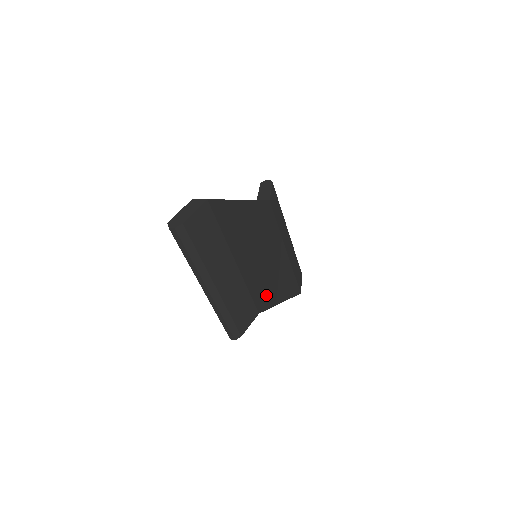
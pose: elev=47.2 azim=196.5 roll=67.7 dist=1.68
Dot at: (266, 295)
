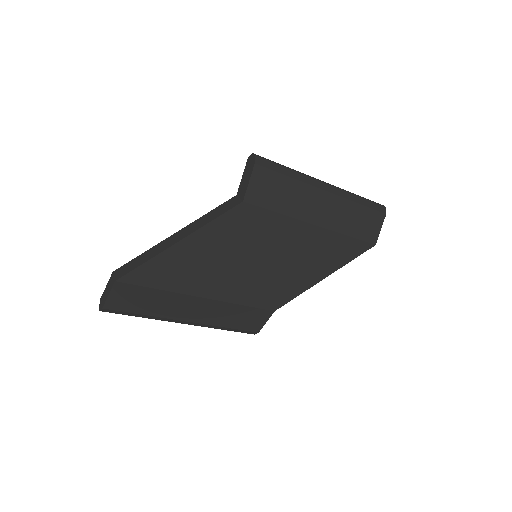
Dot at: (283, 289)
